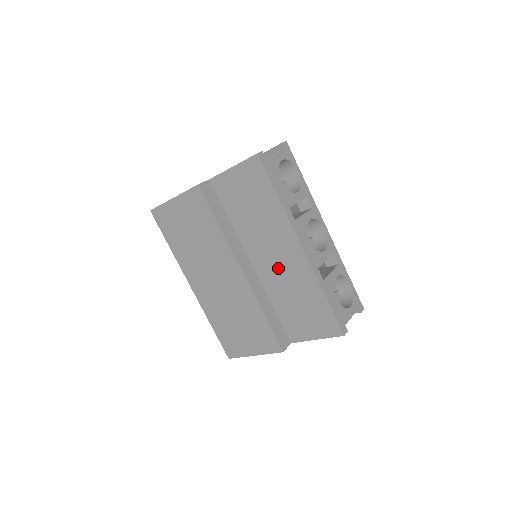
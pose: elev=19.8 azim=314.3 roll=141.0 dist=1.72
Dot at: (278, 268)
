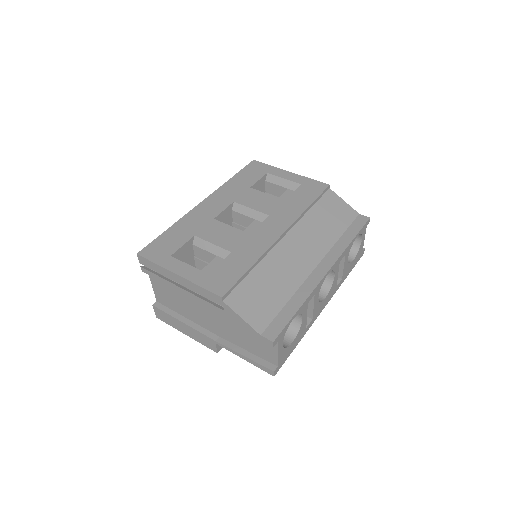
Dot at: occluded
